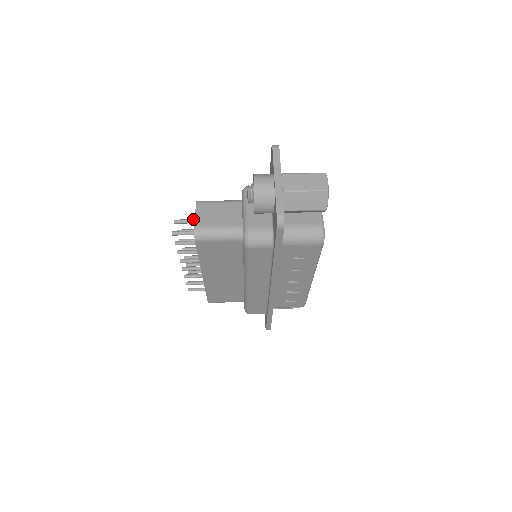
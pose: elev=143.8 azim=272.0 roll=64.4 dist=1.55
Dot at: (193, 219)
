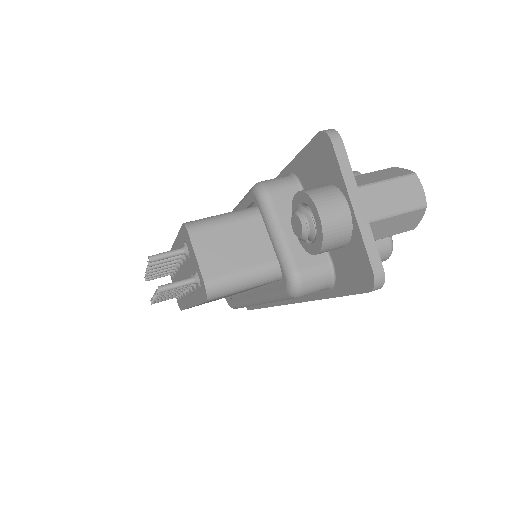
Dot at: (179, 249)
